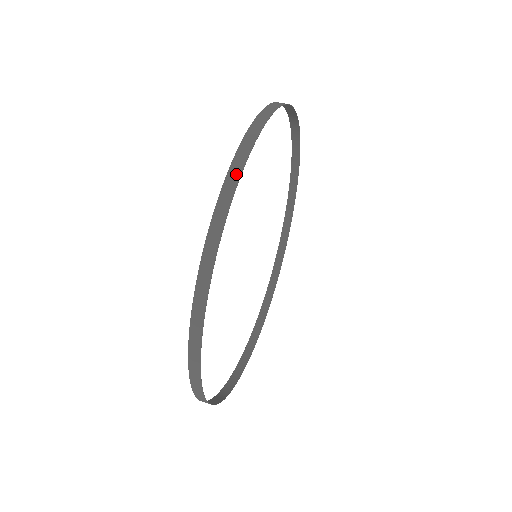
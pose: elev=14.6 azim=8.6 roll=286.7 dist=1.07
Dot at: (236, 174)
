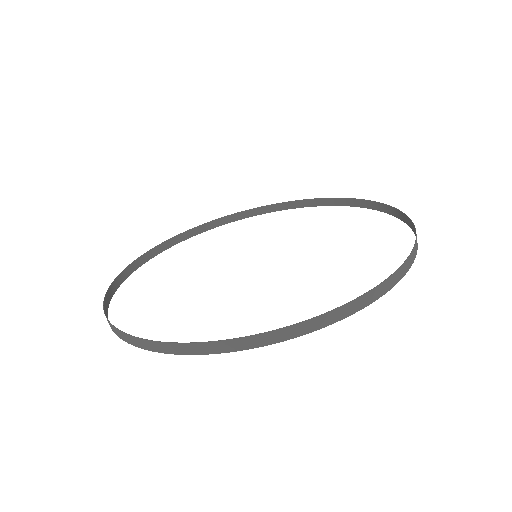
Dot at: (405, 271)
